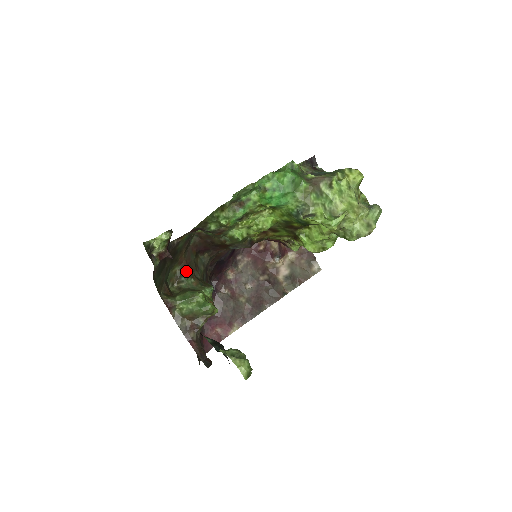
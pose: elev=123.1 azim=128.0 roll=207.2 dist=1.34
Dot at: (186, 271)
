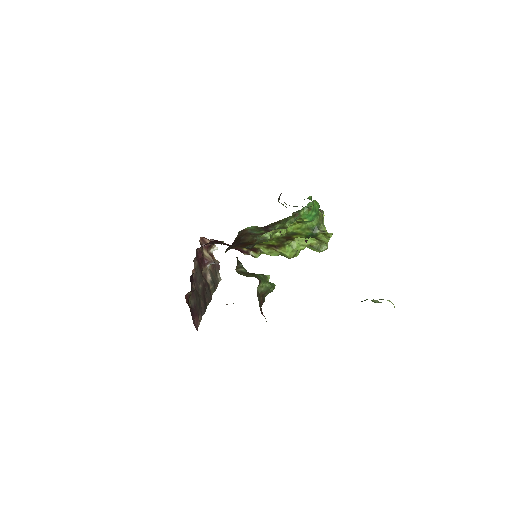
Dot at: occluded
